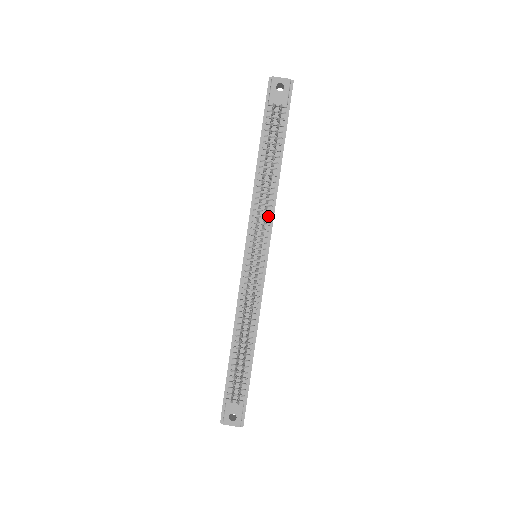
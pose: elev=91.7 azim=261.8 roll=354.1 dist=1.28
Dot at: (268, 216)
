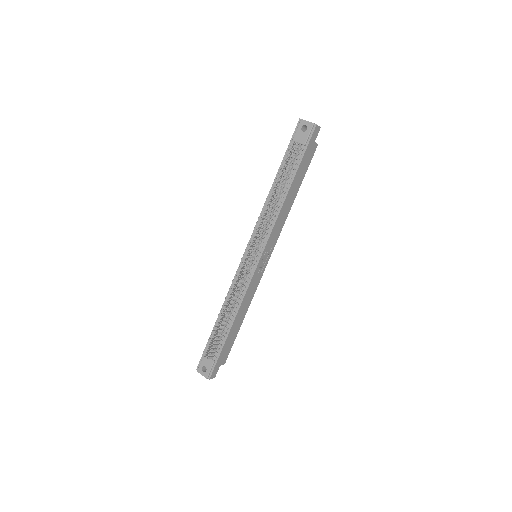
Dot at: (269, 227)
